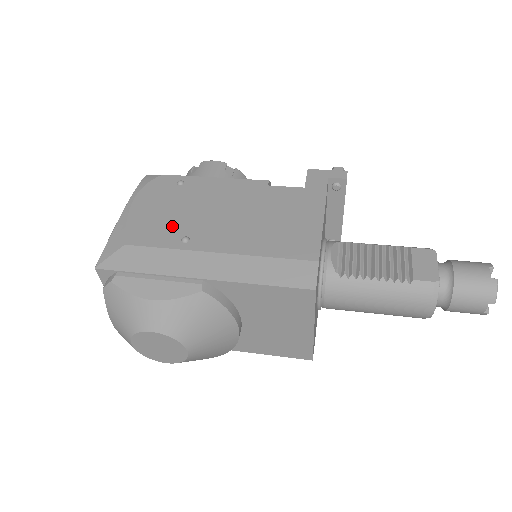
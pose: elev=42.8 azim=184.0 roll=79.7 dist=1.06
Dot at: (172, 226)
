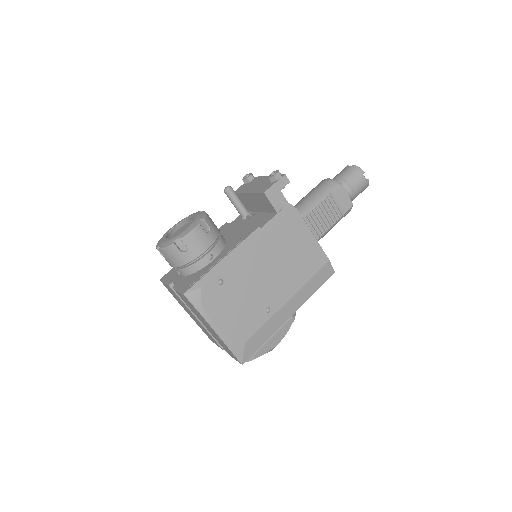
Dot at: (253, 311)
